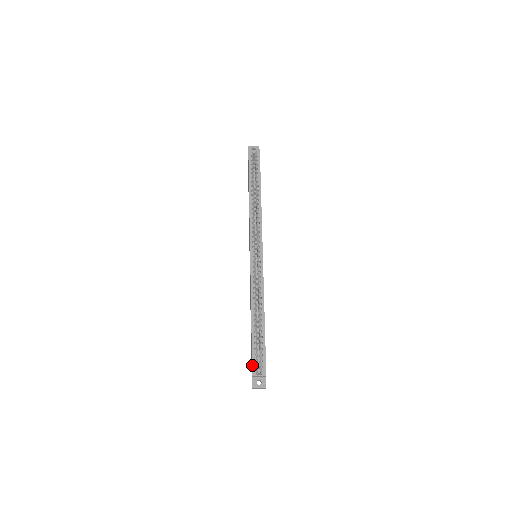
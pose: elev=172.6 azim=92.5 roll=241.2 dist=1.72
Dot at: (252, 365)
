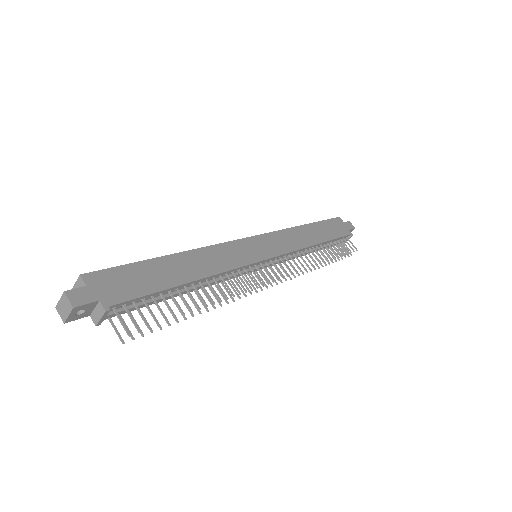
Dot at: occluded
